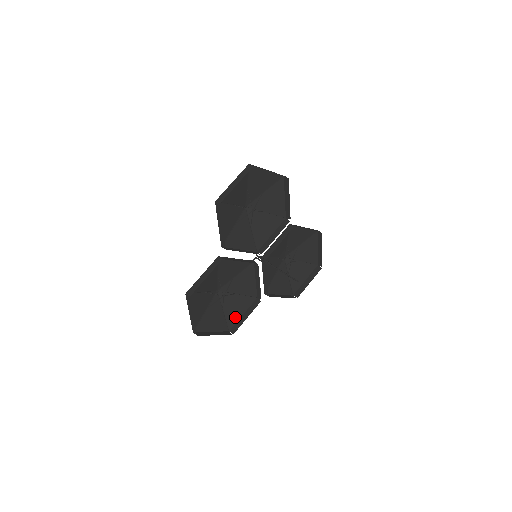
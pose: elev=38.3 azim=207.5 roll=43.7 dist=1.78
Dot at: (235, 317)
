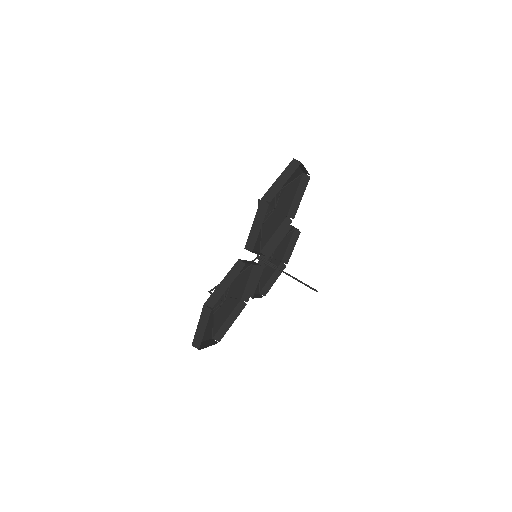
Dot at: (220, 322)
